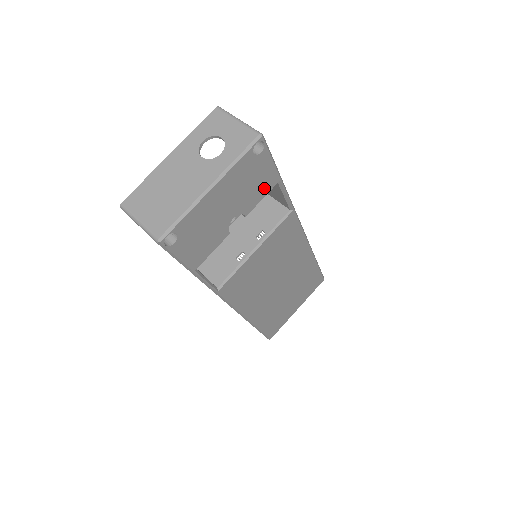
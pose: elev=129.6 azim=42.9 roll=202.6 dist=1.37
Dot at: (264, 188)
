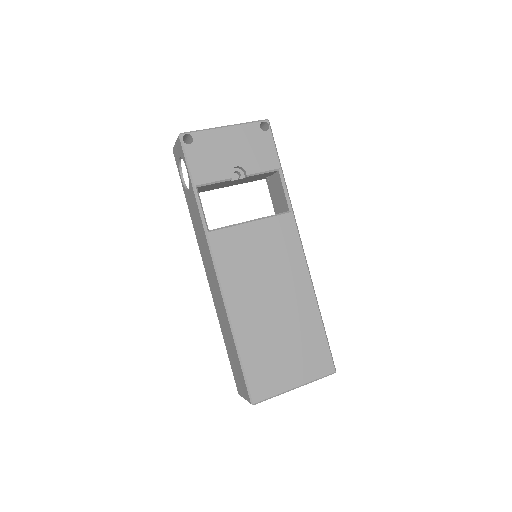
Dot at: (266, 163)
